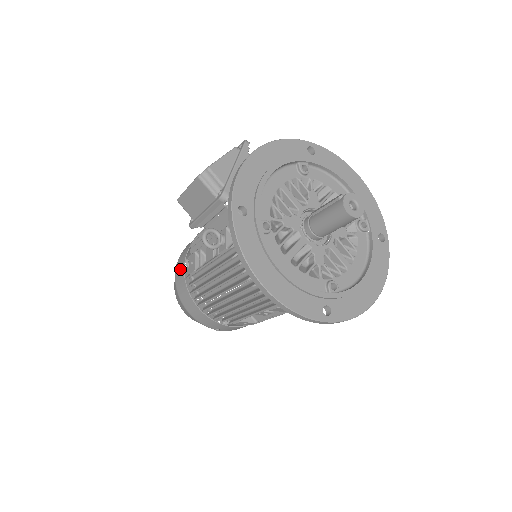
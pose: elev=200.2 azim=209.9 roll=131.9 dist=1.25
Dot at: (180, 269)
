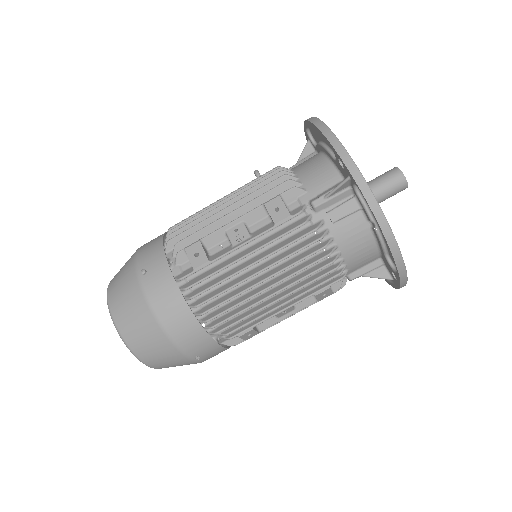
Dot at: occluded
